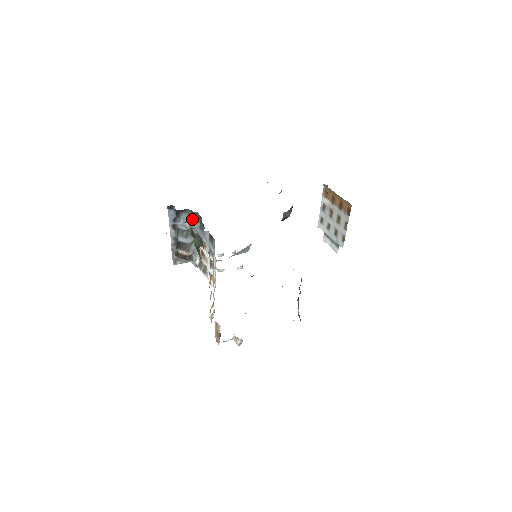
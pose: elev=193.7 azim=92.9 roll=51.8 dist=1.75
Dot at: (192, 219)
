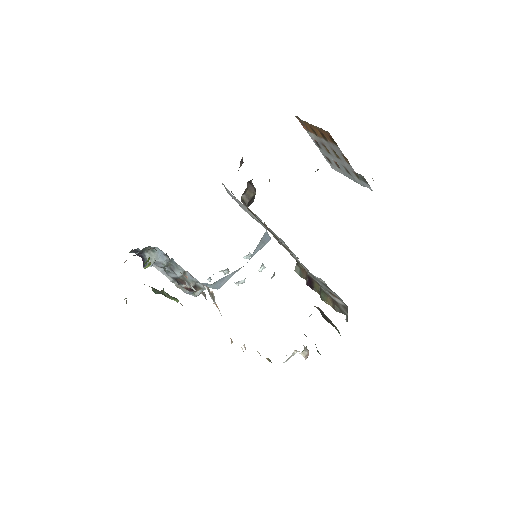
Dot at: (145, 262)
